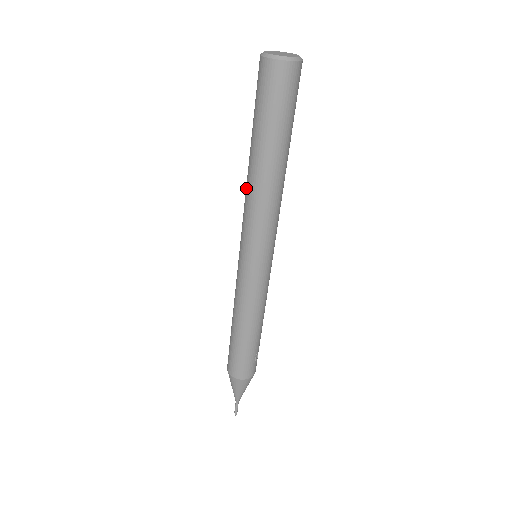
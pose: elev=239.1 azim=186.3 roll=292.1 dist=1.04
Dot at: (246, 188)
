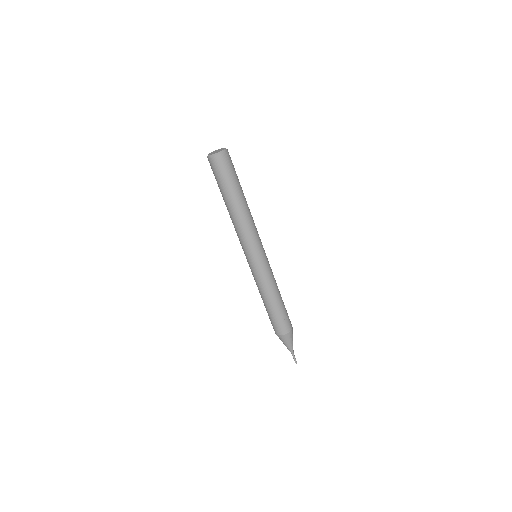
Dot at: occluded
